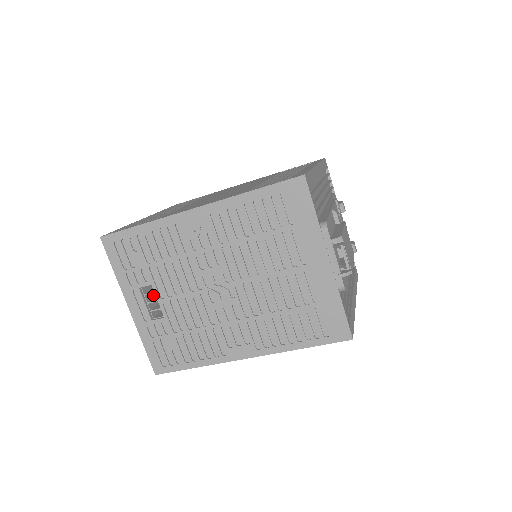
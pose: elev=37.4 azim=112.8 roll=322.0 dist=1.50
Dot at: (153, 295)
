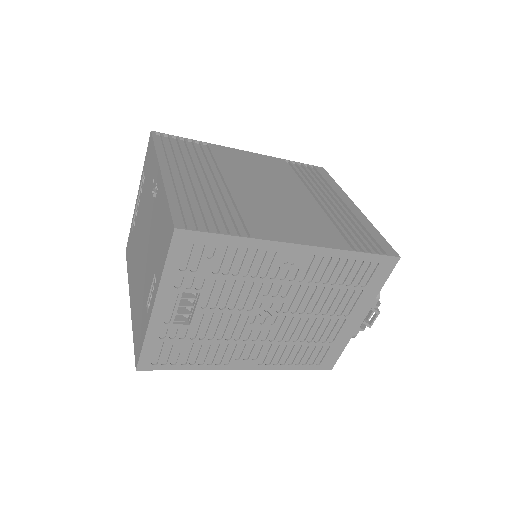
Dot at: occluded
